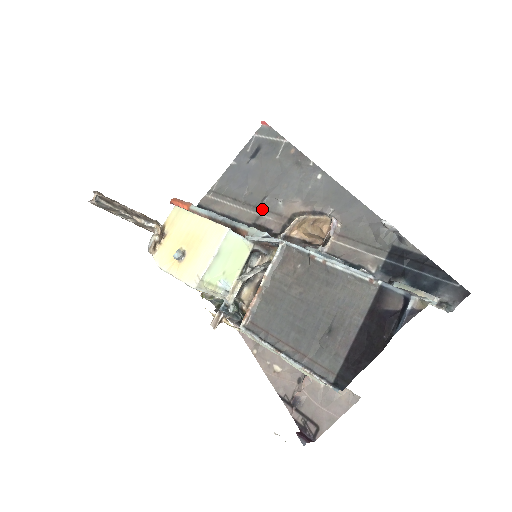
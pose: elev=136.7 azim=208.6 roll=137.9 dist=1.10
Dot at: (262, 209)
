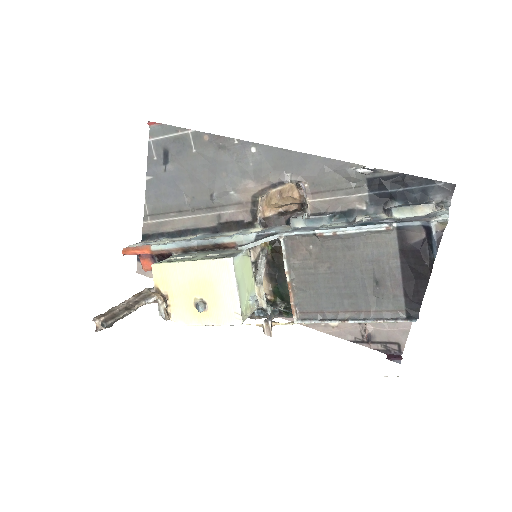
Dot at: (217, 207)
